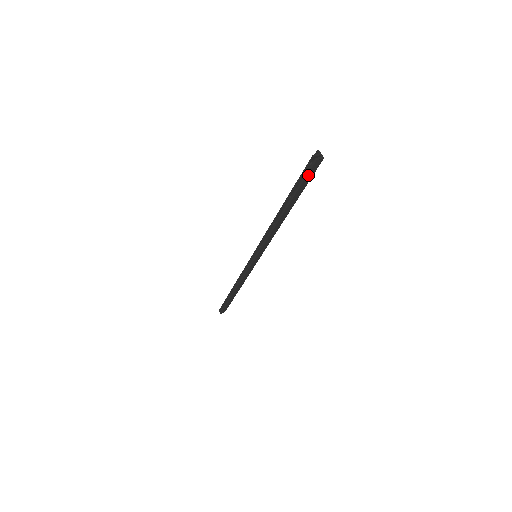
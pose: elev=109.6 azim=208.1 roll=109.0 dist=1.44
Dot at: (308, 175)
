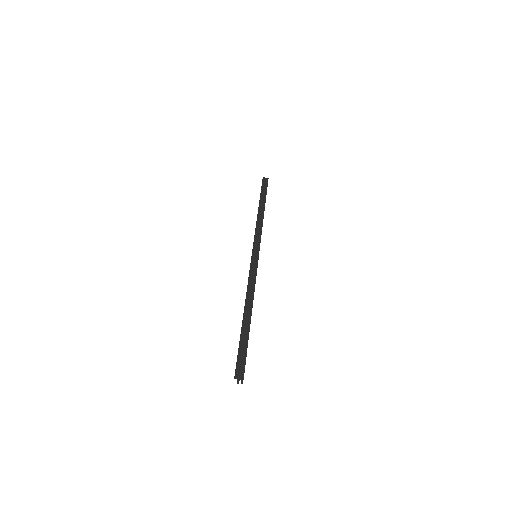
Dot at: occluded
